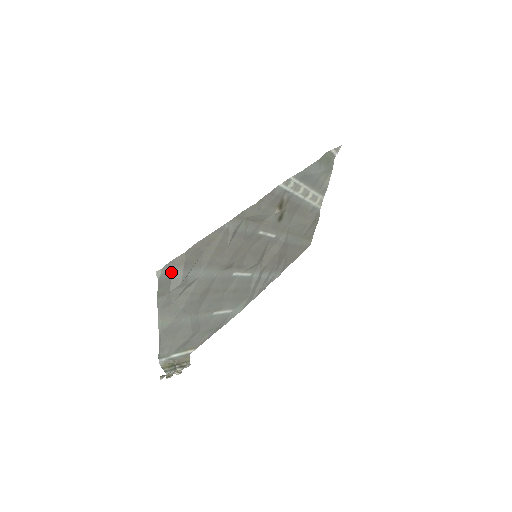
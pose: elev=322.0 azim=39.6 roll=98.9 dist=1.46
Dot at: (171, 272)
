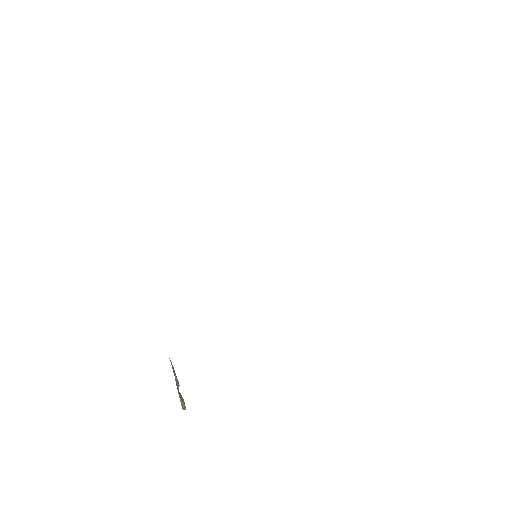
Dot at: occluded
